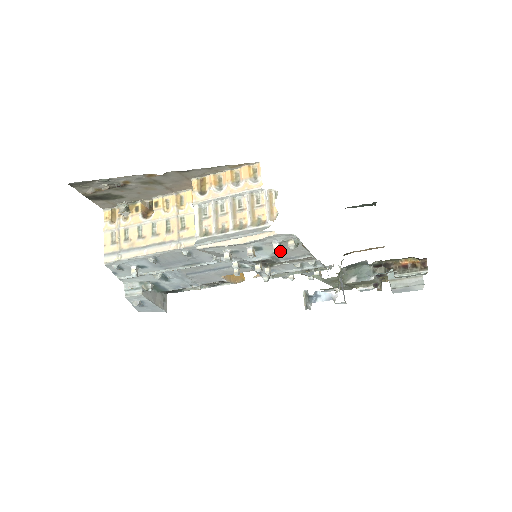
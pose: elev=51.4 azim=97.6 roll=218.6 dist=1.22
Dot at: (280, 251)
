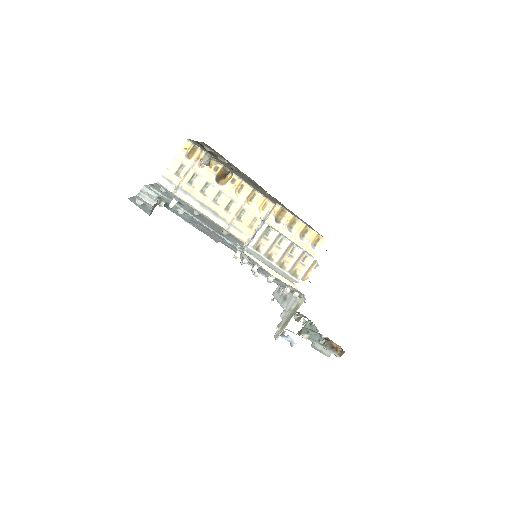
Dot at: (287, 293)
